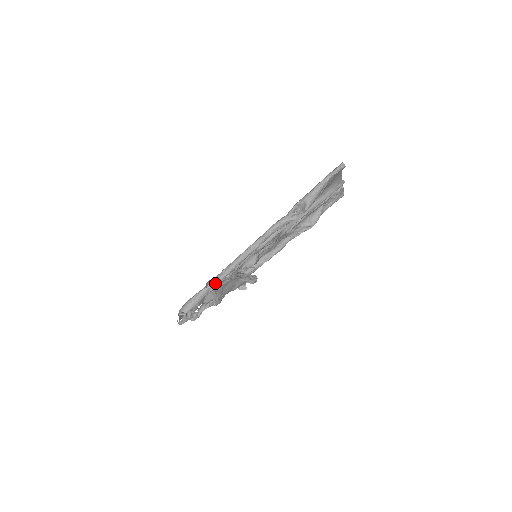
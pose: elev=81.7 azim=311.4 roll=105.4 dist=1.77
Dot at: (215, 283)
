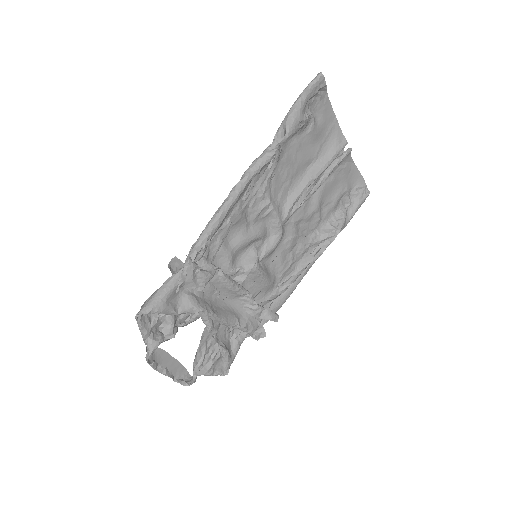
Dot at: (184, 265)
